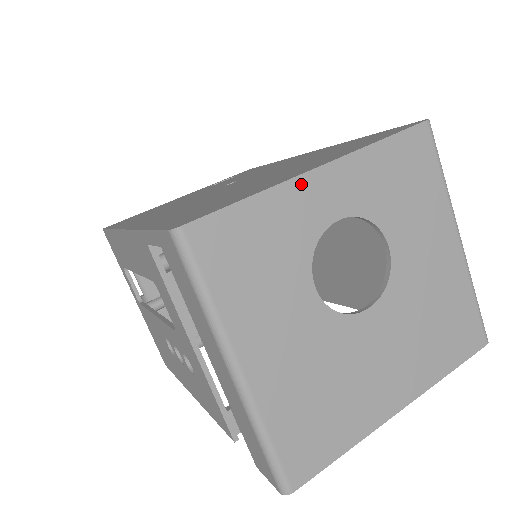
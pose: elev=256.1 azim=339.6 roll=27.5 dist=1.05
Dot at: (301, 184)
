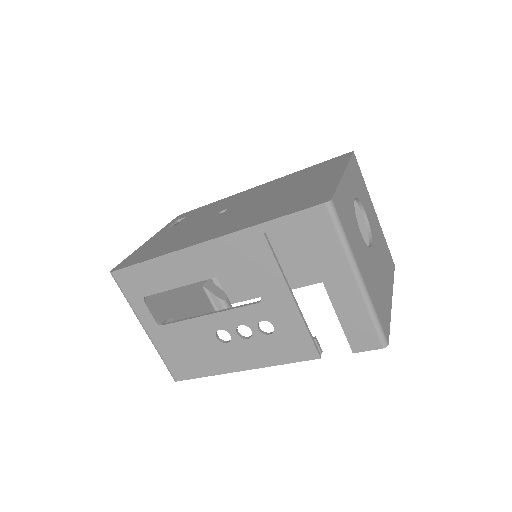
Dot at: (344, 180)
